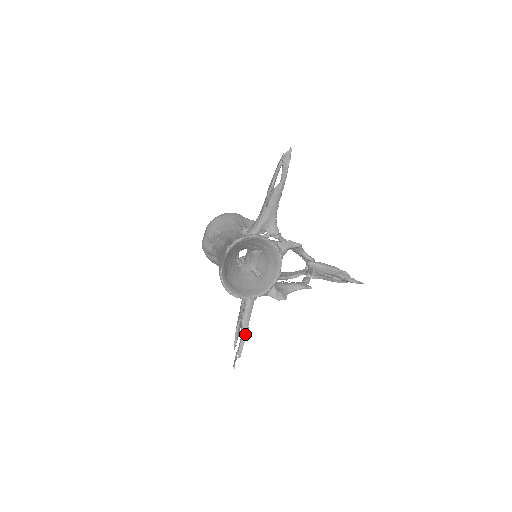
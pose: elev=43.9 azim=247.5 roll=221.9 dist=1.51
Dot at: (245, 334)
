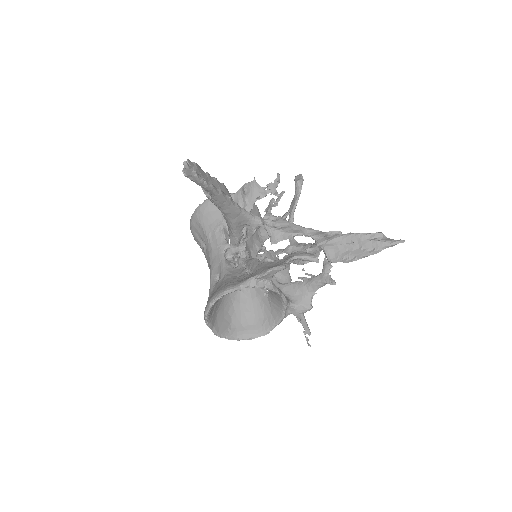
Dot at: (301, 316)
